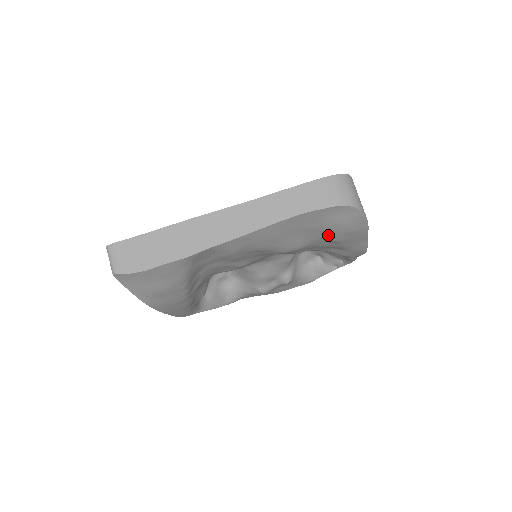
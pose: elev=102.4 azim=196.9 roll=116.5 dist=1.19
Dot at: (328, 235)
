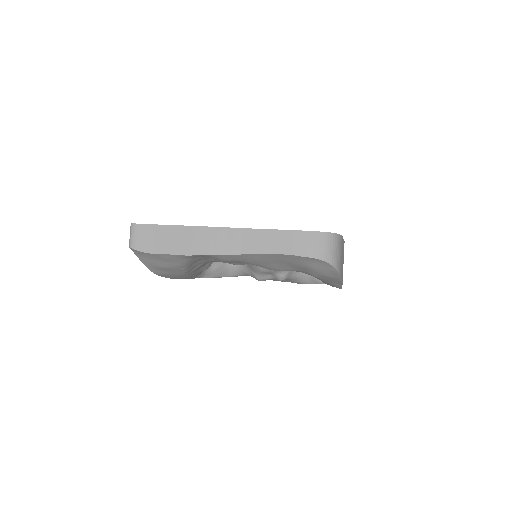
Dot at: (307, 271)
